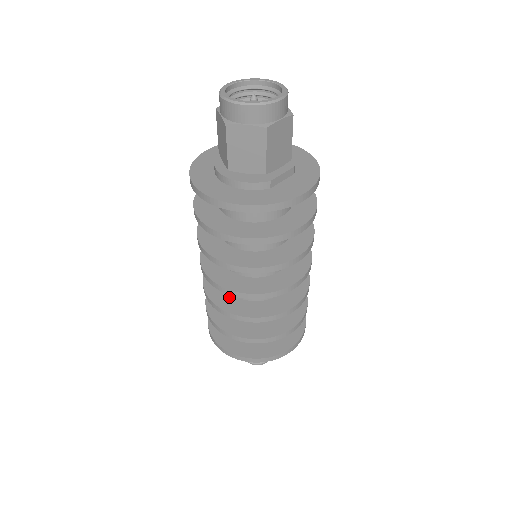
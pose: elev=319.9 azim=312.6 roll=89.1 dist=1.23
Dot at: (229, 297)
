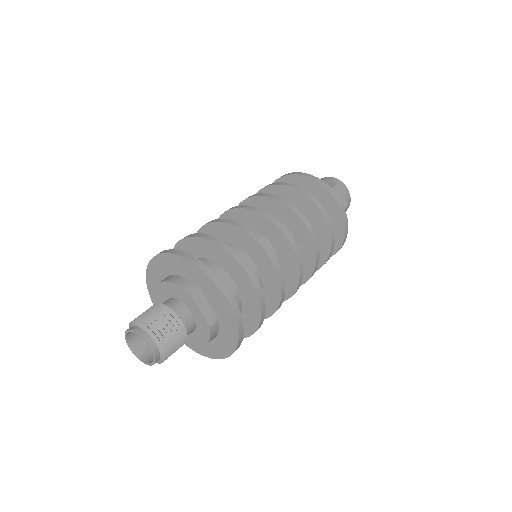
Dot at: occluded
